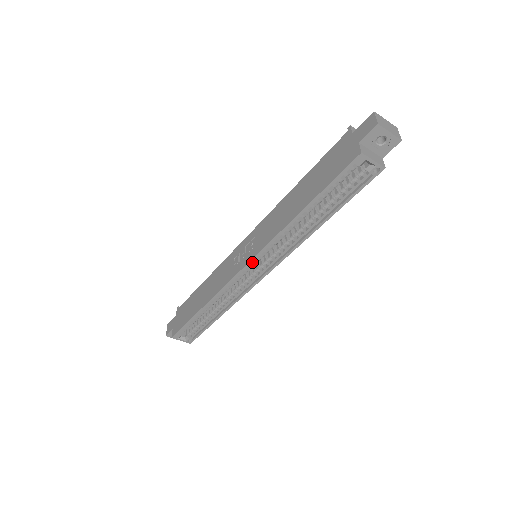
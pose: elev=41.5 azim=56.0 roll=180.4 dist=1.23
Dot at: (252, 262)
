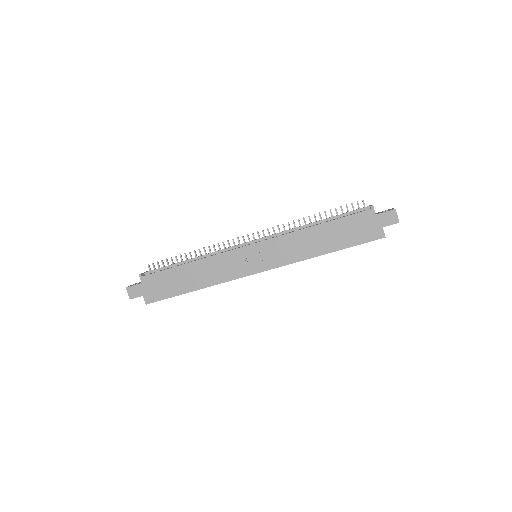
Dot at: (264, 269)
